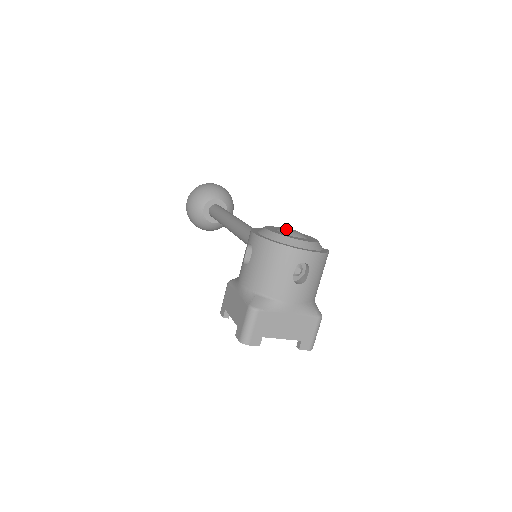
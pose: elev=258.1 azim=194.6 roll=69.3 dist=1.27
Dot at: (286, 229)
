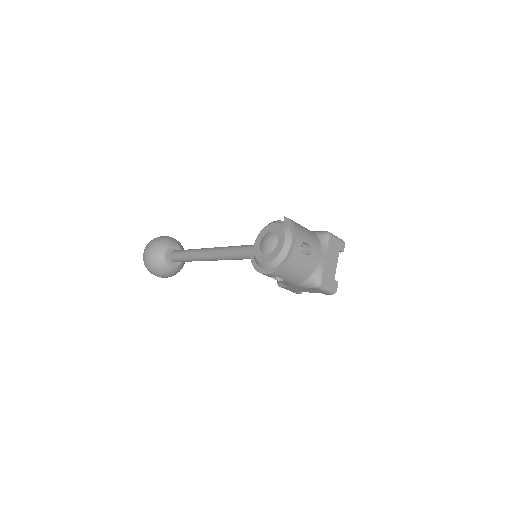
Dot at: (266, 248)
